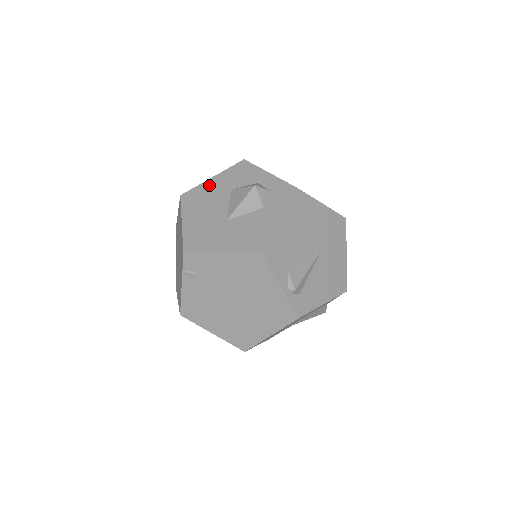
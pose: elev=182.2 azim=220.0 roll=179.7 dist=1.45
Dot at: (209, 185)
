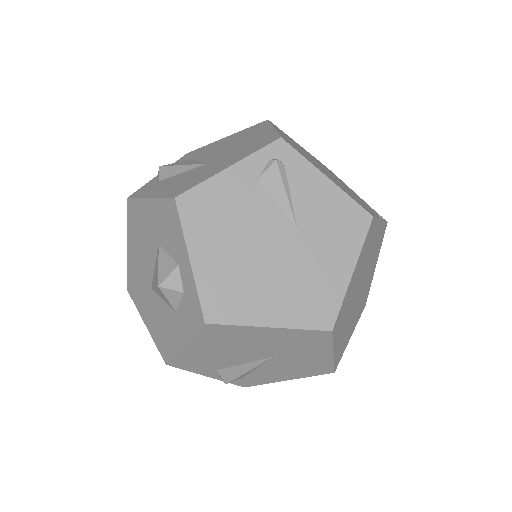
Dot at: (145, 210)
